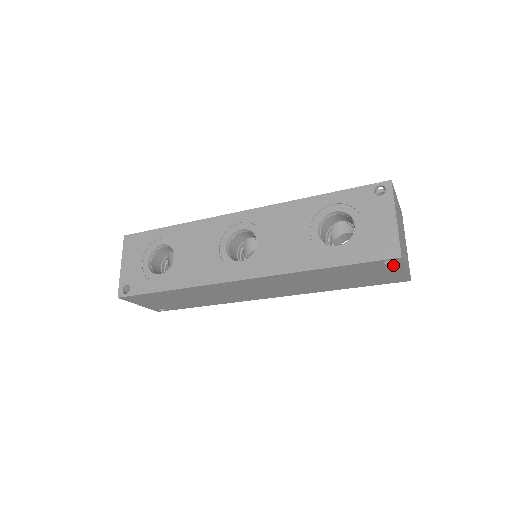
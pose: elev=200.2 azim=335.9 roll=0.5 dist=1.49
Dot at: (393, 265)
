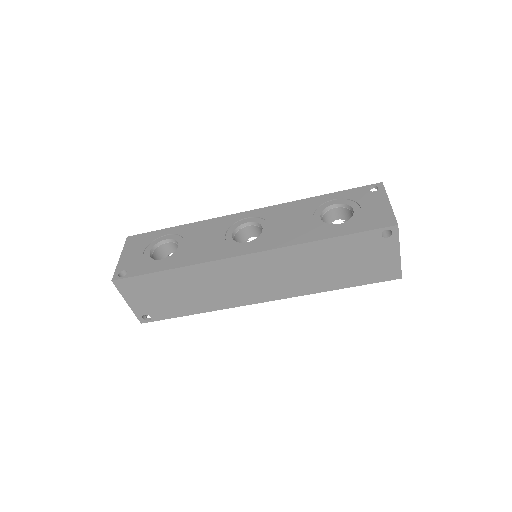
Dot at: (389, 241)
